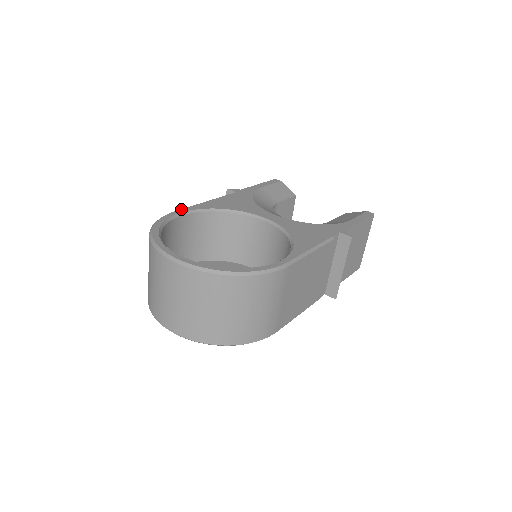
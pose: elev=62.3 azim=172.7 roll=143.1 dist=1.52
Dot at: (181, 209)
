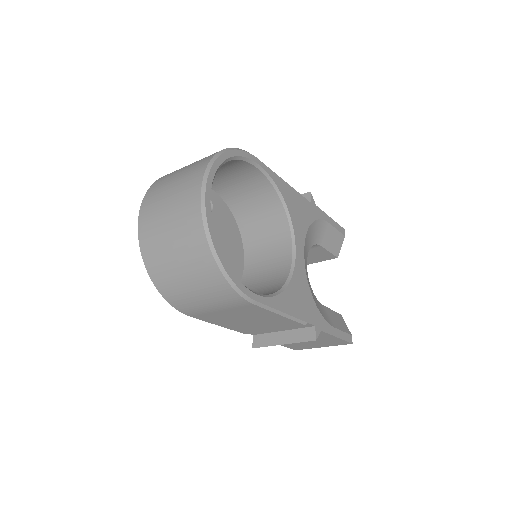
Dot at: (264, 164)
